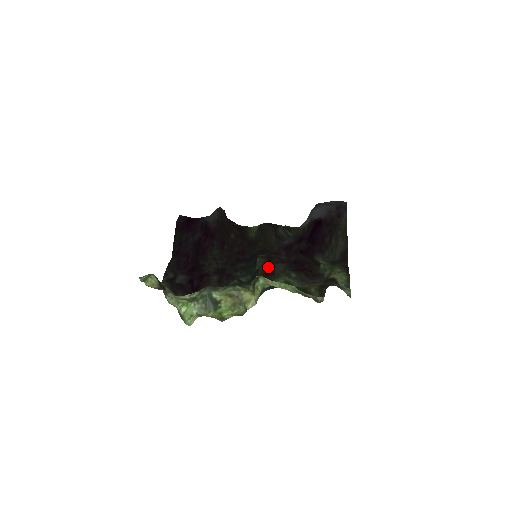
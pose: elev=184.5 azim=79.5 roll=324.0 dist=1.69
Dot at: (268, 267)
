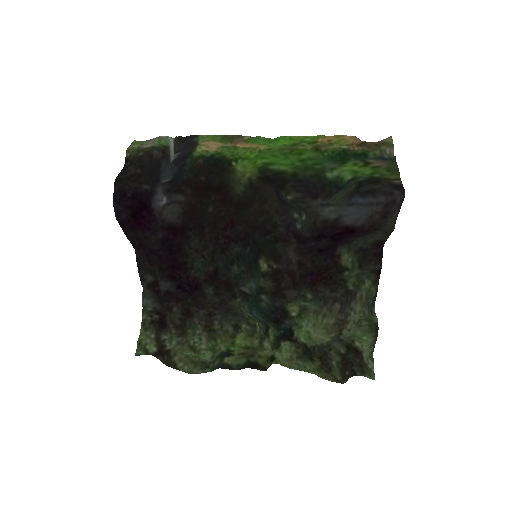
Dot at: (277, 290)
